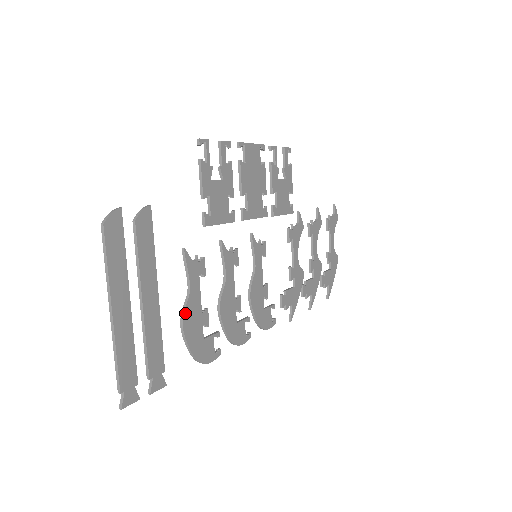
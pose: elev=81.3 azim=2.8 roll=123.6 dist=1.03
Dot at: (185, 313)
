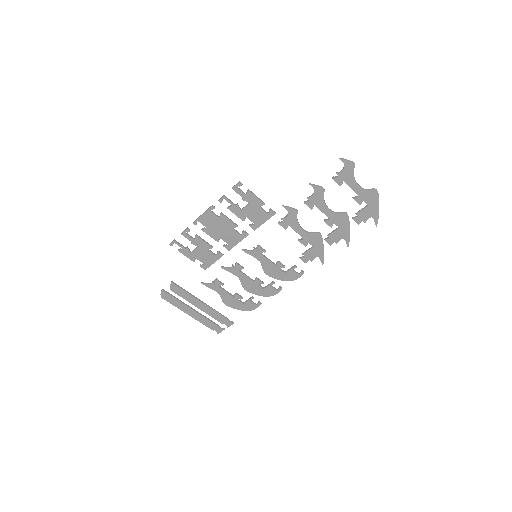
Dot at: (223, 301)
